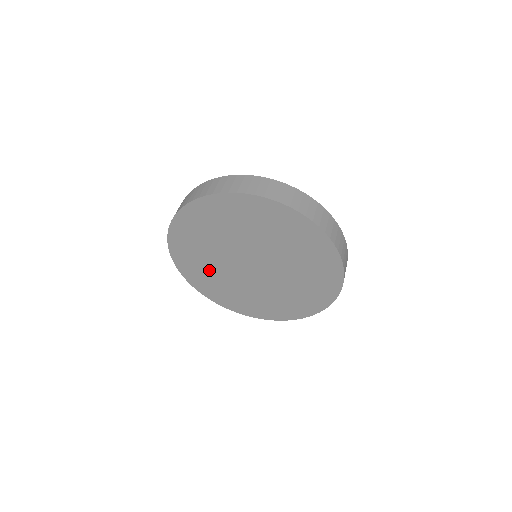
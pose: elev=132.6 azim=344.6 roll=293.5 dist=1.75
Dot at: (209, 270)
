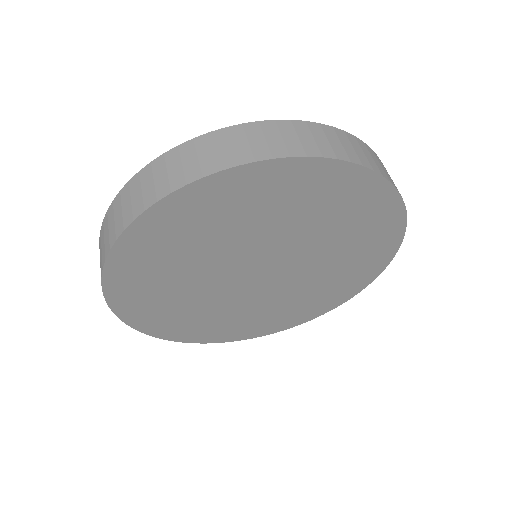
Dot at: (172, 286)
